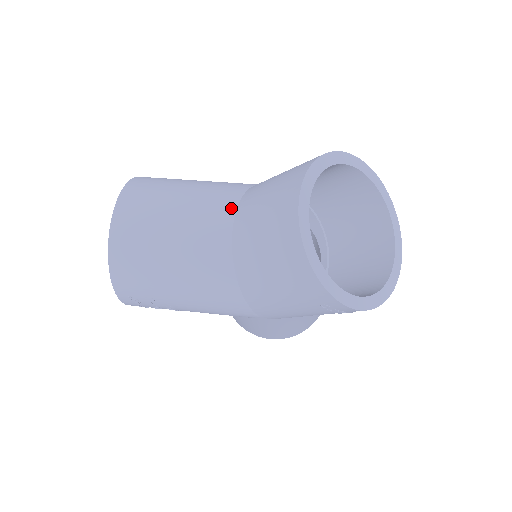
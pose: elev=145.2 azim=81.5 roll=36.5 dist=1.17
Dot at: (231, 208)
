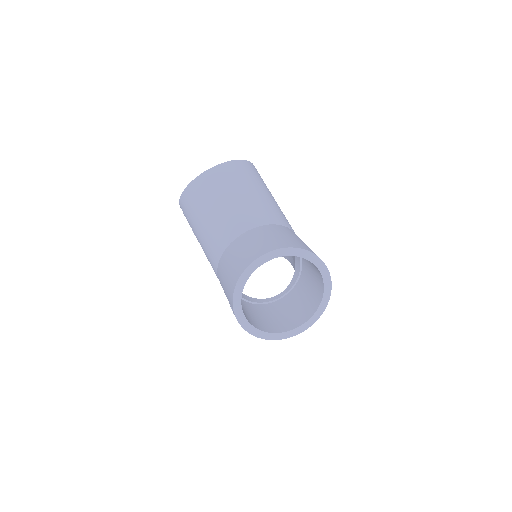
Dot at: (255, 224)
